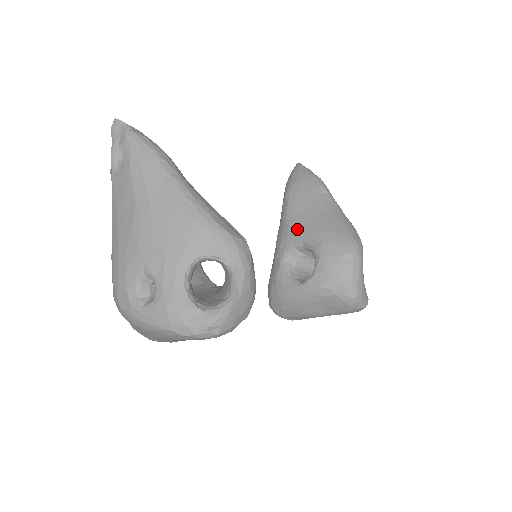
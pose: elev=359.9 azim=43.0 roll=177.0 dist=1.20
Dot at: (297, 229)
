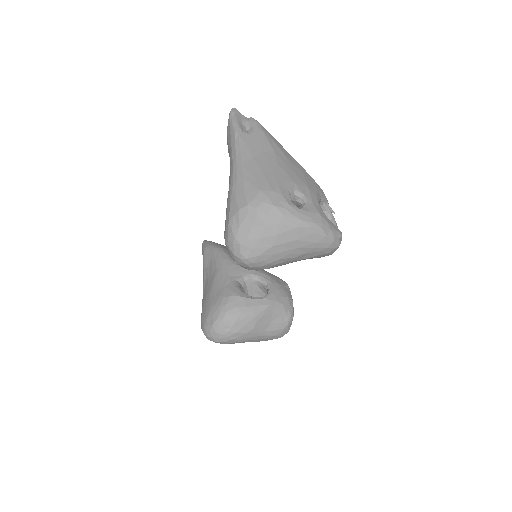
Dot at: occluded
